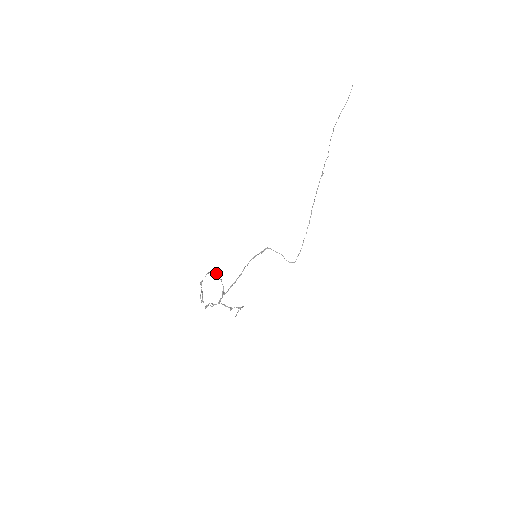
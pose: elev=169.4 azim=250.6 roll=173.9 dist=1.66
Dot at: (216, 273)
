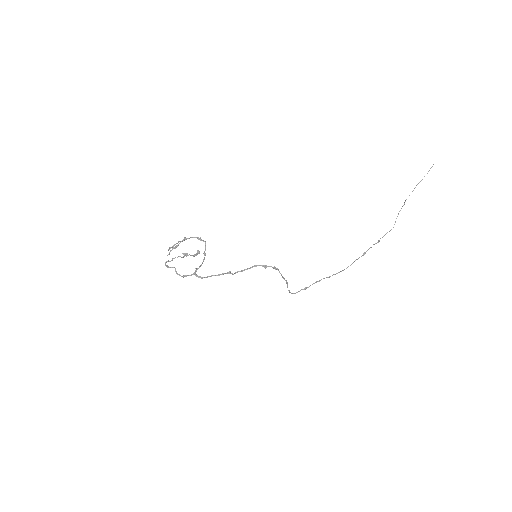
Dot at: (205, 249)
